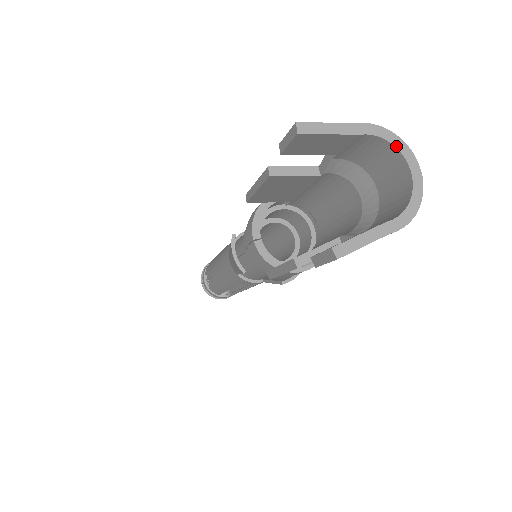
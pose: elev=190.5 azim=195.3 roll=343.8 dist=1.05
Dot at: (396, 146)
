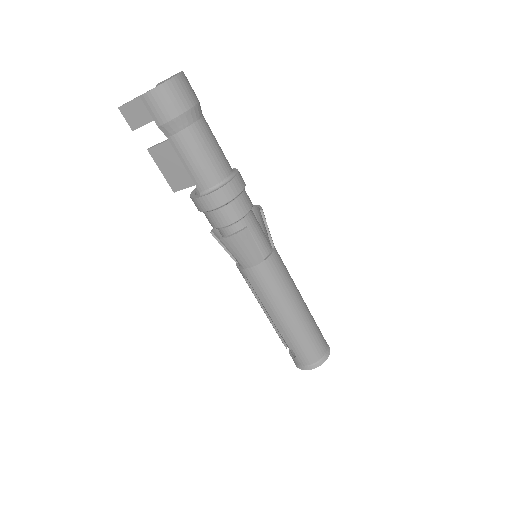
Dot at: occluded
